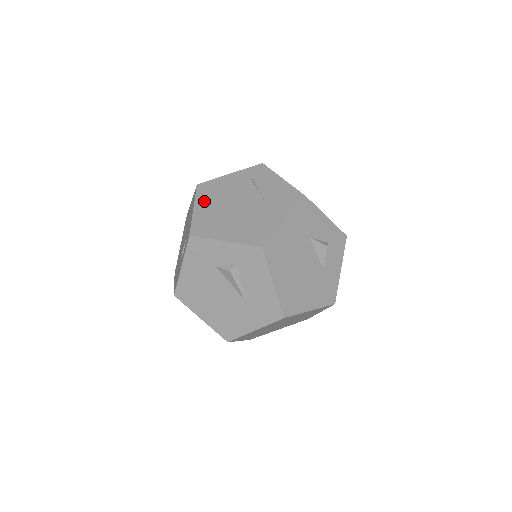
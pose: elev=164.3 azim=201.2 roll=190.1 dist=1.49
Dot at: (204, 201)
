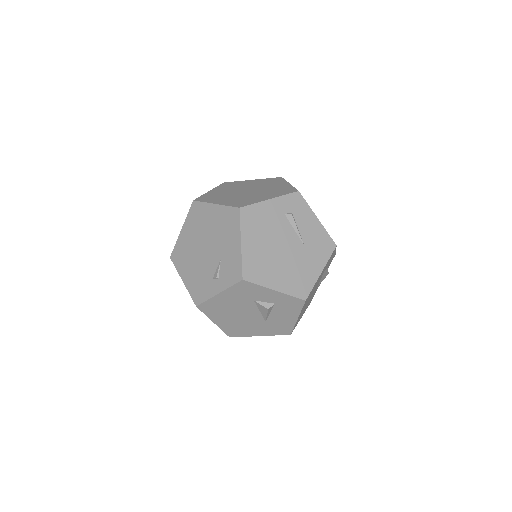
Dot at: (250, 235)
